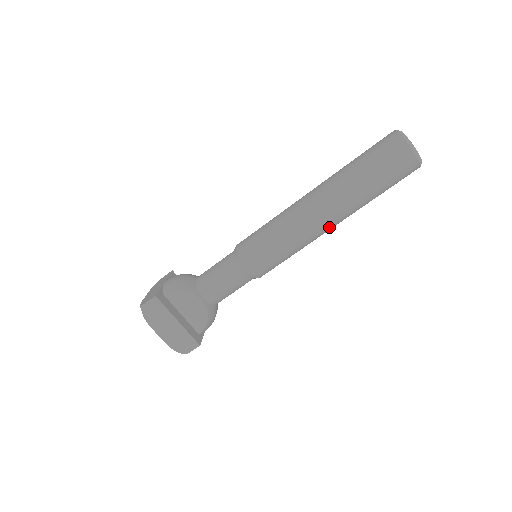
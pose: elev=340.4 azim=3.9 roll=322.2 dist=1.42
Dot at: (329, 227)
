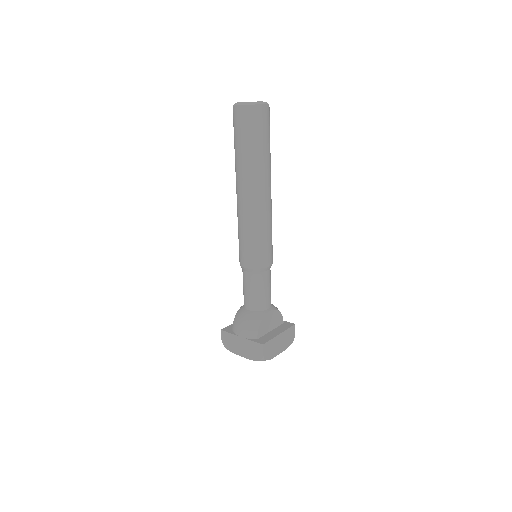
Dot at: occluded
